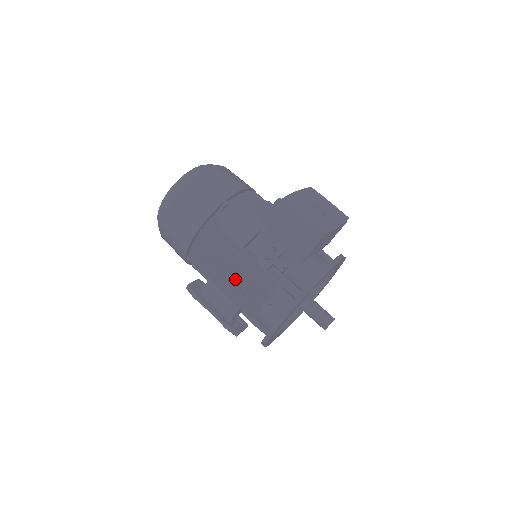
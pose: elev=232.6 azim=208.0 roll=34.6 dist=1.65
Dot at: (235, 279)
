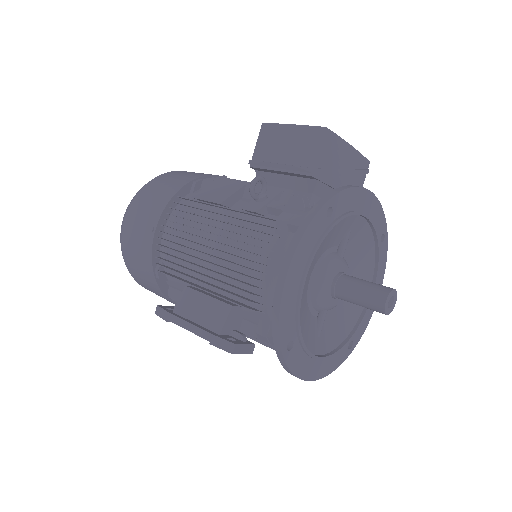
Dot at: (215, 249)
